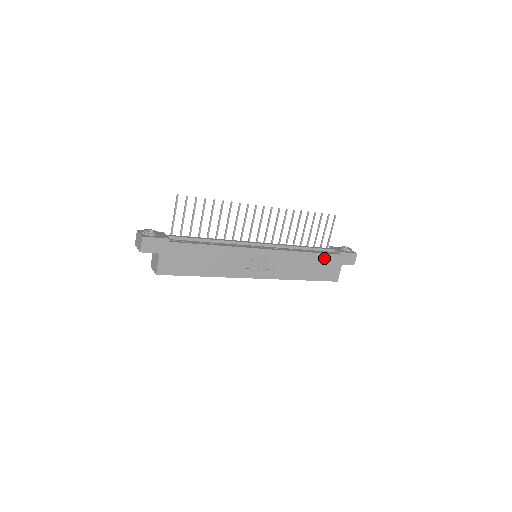
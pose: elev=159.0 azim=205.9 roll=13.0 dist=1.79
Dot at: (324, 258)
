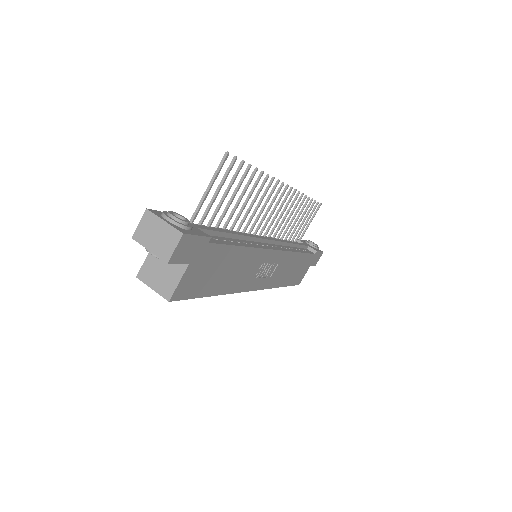
Dot at: (306, 259)
